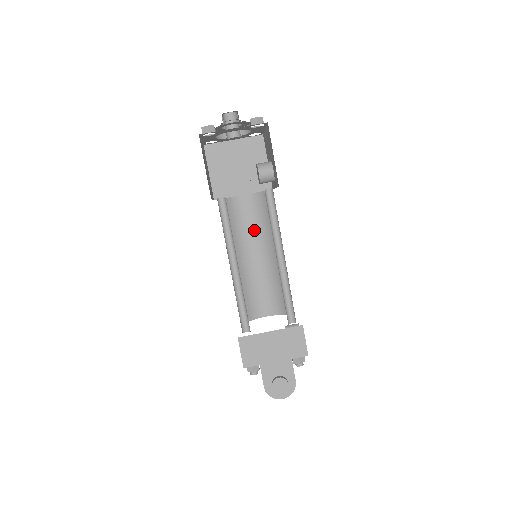
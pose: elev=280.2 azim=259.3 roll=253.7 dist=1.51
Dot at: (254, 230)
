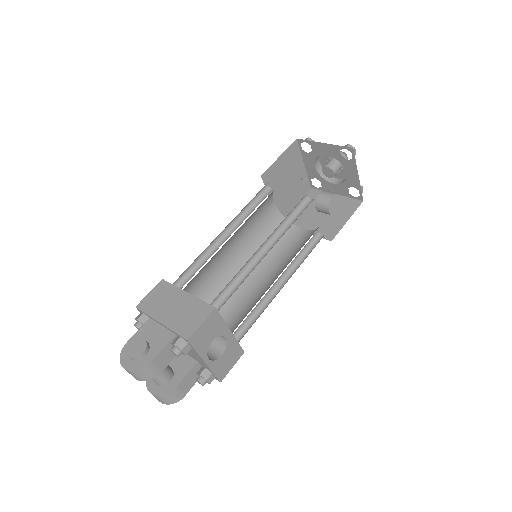
Dot at: (284, 257)
